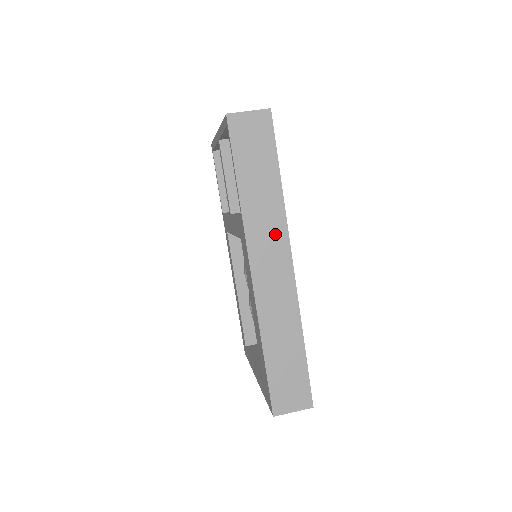
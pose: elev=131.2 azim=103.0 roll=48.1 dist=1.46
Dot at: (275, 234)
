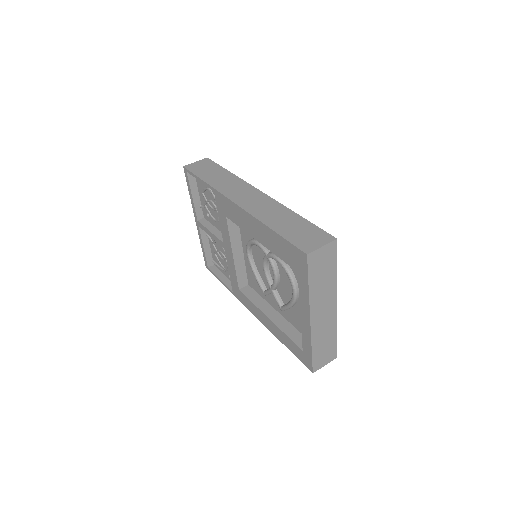
Dot at: (239, 186)
